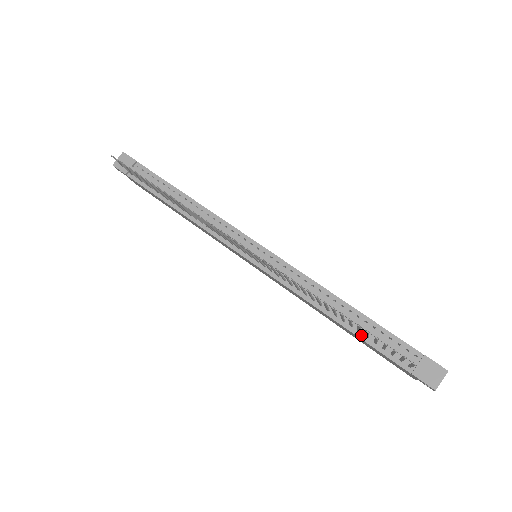
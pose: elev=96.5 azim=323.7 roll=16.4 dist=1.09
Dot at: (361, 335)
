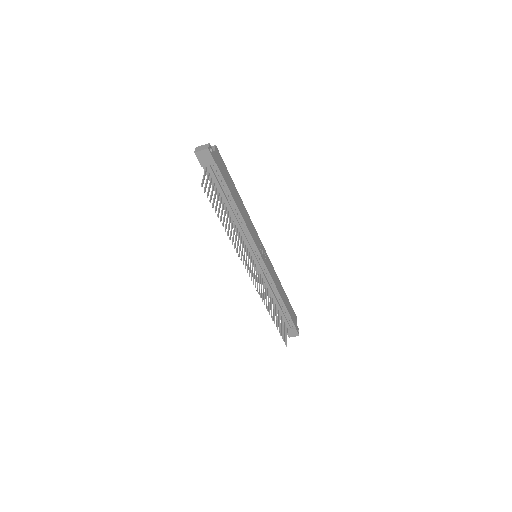
Dot at: (278, 312)
